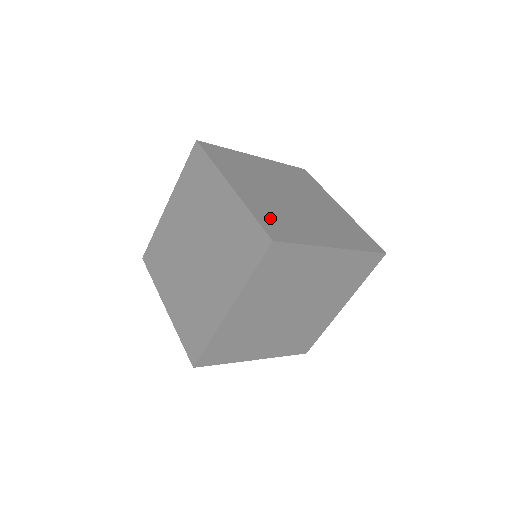
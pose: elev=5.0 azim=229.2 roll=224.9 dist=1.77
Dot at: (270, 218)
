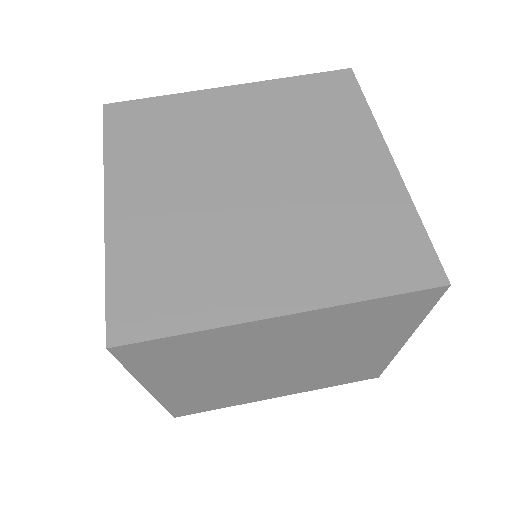
Dot at: occluded
